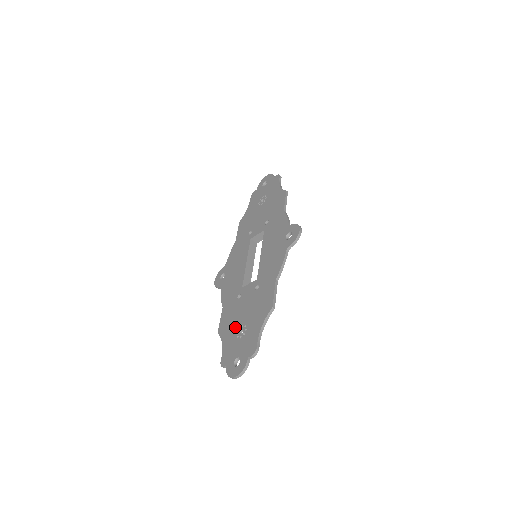
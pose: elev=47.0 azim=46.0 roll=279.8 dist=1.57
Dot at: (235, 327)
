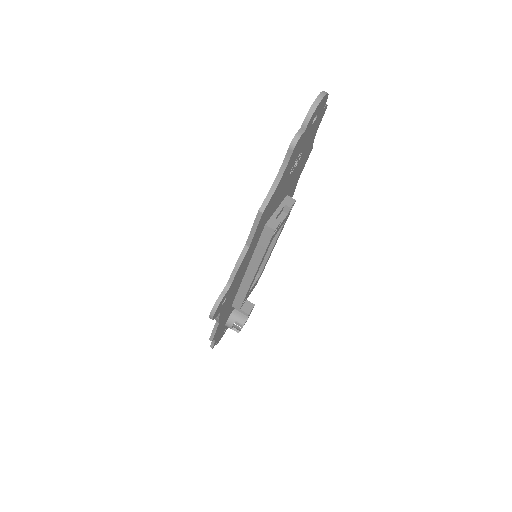
Dot at: occluded
